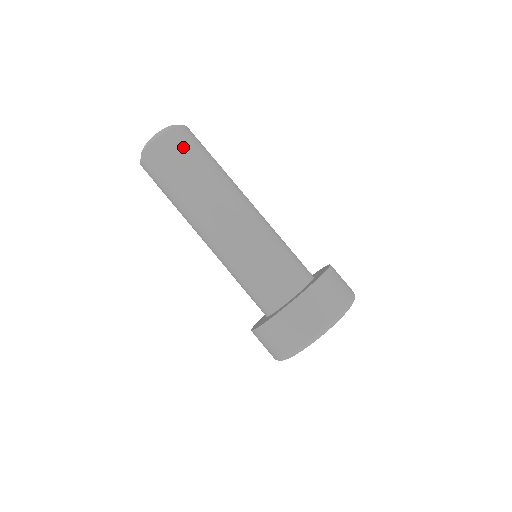
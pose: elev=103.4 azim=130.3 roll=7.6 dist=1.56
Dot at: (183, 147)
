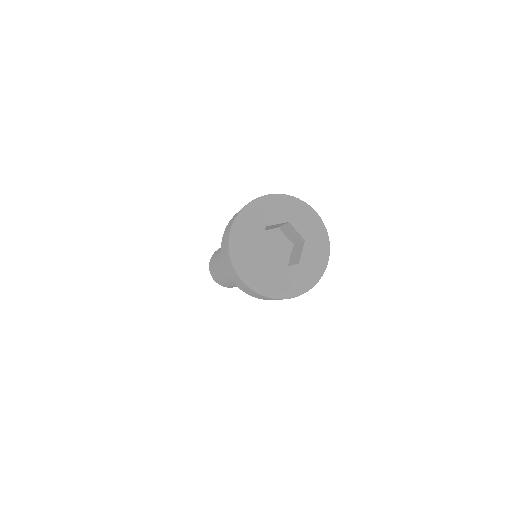
Dot at: occluded
